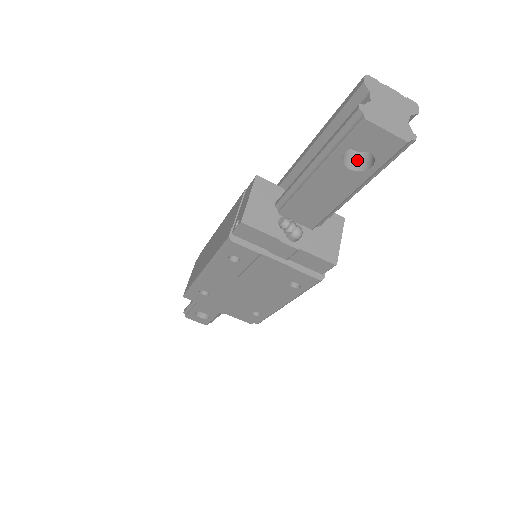
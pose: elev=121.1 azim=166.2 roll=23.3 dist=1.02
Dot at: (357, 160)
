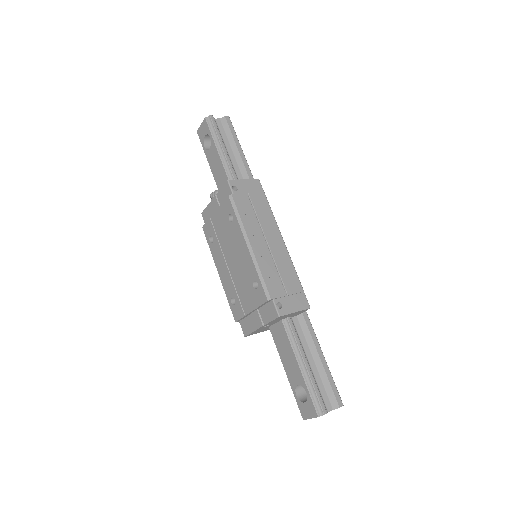
Dot at: occluded
